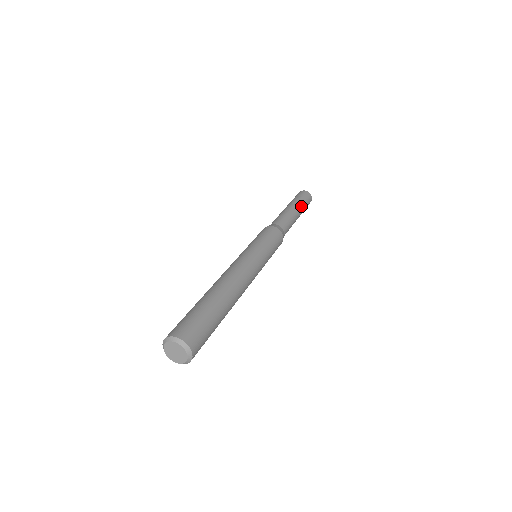
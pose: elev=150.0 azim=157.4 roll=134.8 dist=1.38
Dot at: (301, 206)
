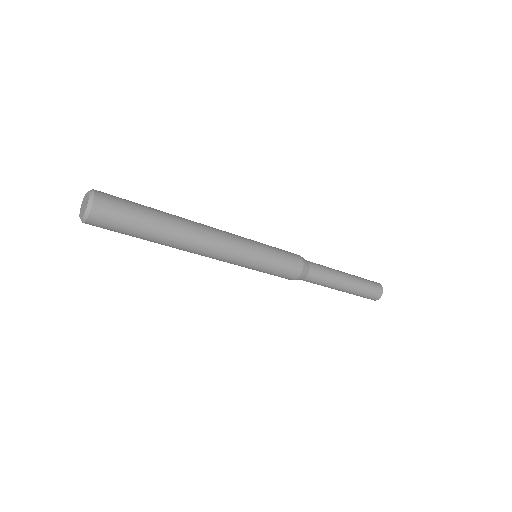
Dot at: occluded
